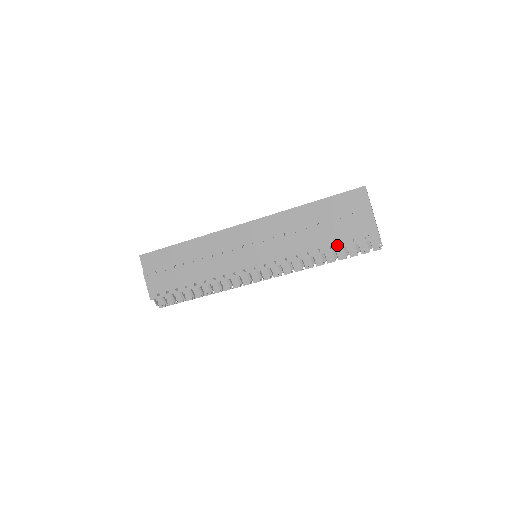
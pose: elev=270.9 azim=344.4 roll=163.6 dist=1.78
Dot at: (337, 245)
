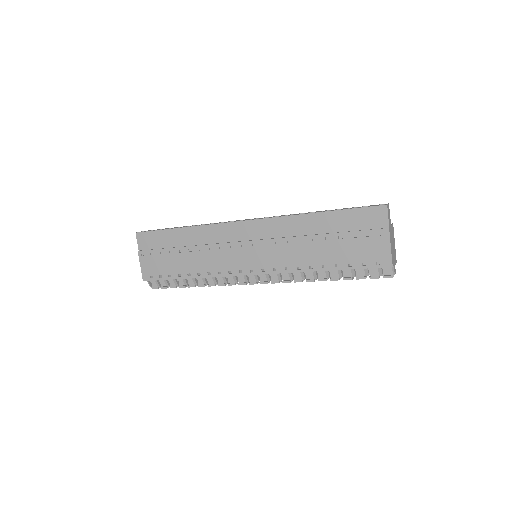
Dot at: (343, 265)
